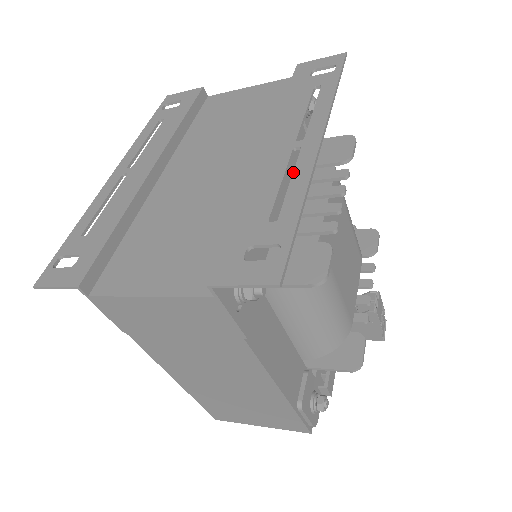
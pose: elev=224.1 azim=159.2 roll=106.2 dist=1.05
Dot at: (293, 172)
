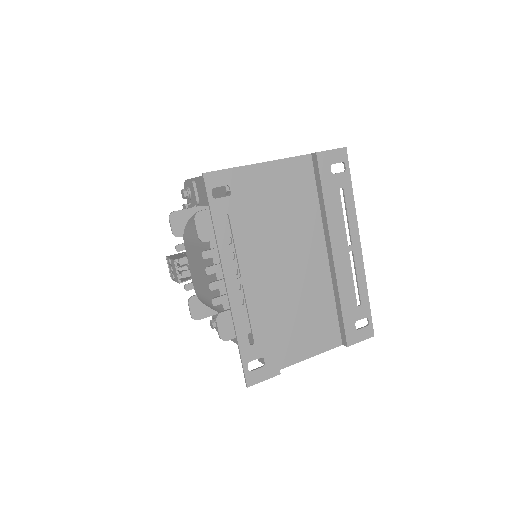
Dot at: (356, 272)
